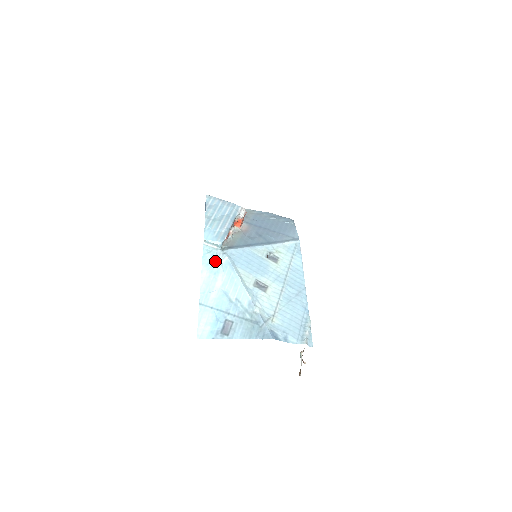
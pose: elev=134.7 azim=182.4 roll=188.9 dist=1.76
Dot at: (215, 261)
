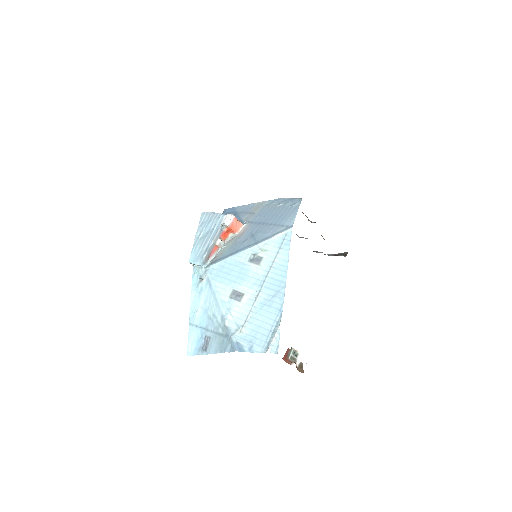
Dot at: (200, 280)
